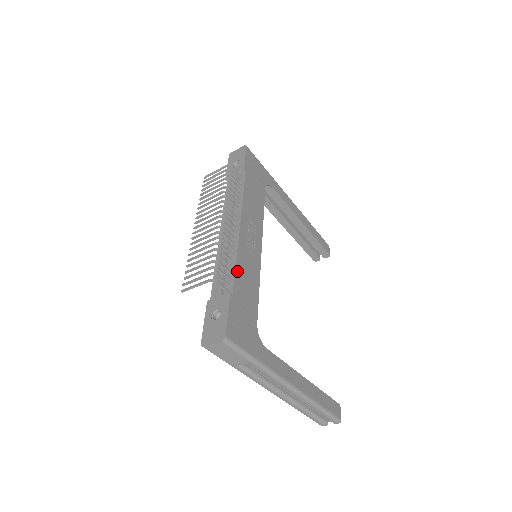
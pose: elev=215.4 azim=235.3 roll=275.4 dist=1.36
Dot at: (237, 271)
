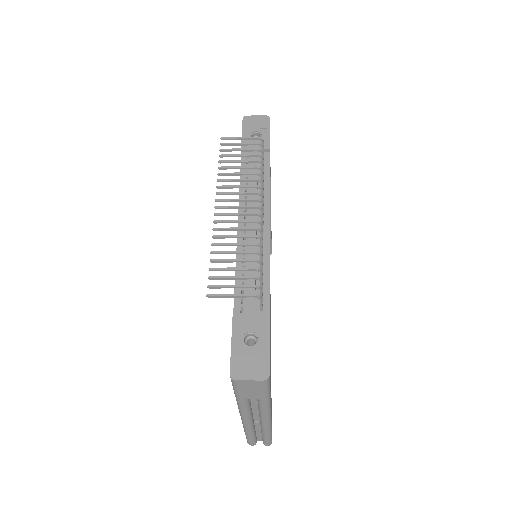
Dot at: occluded
